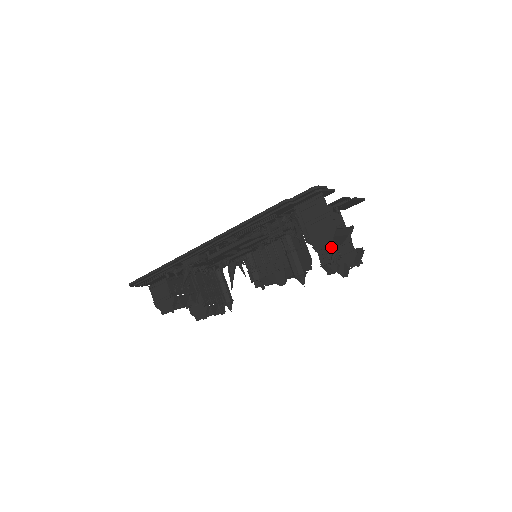
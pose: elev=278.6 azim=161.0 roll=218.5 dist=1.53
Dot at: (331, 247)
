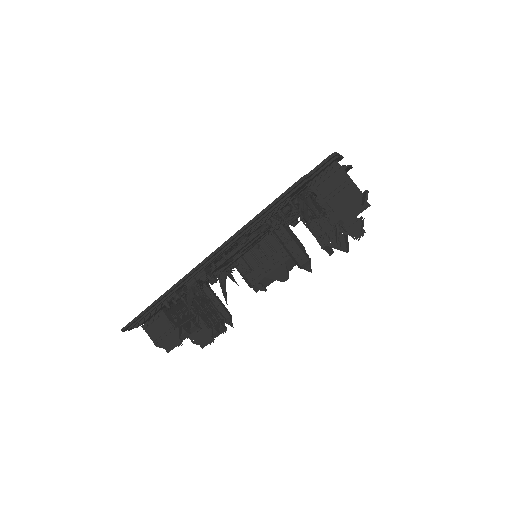
Dot at: occluded
